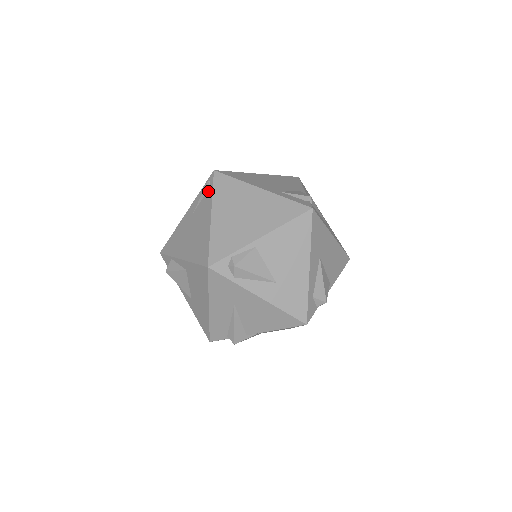
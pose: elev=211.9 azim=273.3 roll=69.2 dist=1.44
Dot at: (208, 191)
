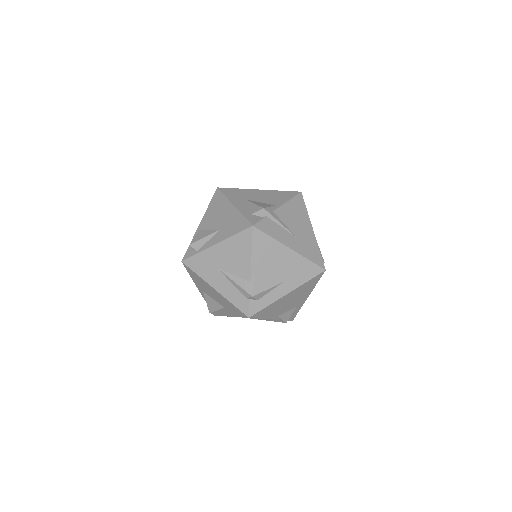
Dot at: occluded
